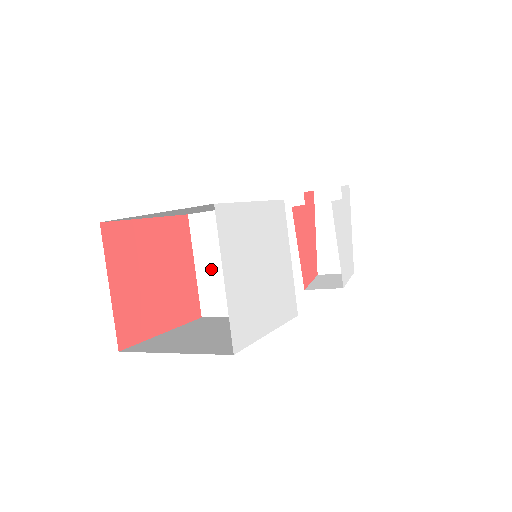
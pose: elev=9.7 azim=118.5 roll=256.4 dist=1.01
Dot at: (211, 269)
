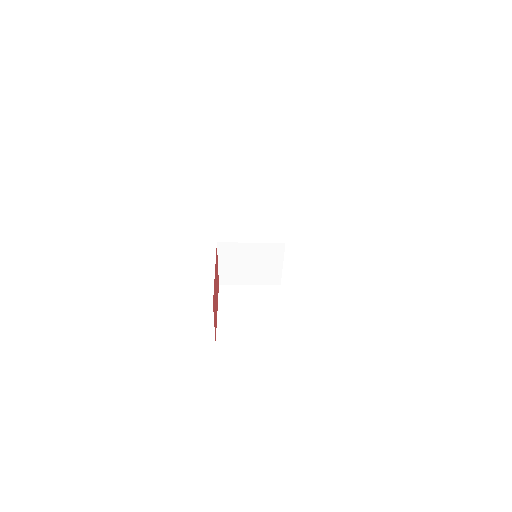
Dot at: (230, 266)
